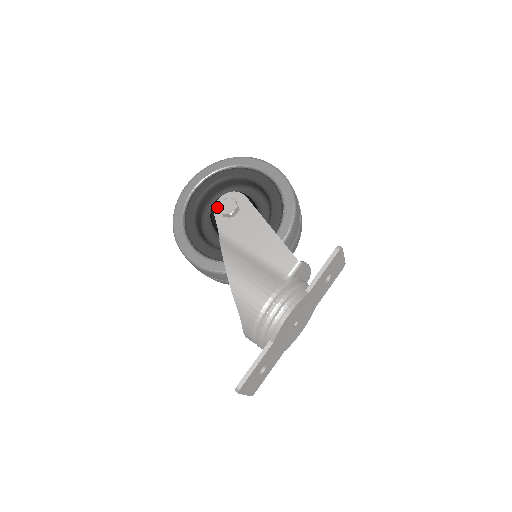
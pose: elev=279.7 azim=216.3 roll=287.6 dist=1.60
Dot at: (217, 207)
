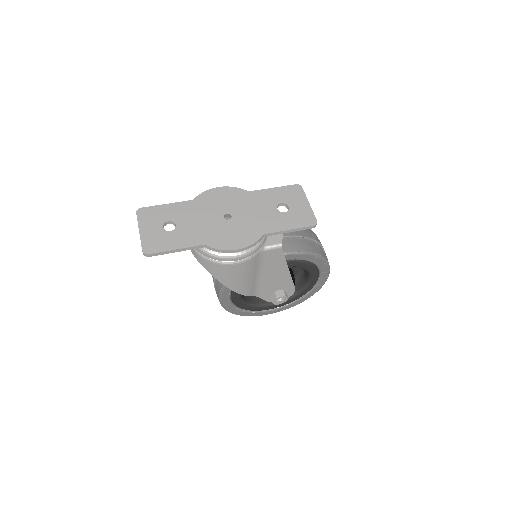
Dot at: occluded
